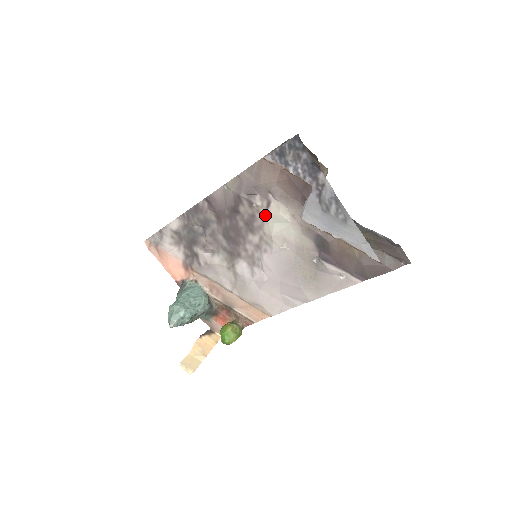
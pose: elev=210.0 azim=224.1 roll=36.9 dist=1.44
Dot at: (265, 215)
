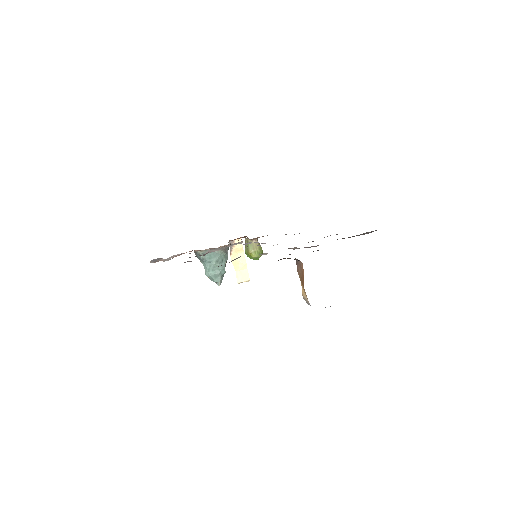
Dot at: occluded
